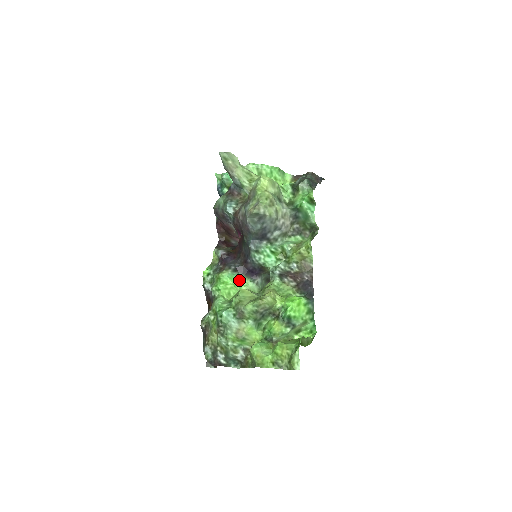
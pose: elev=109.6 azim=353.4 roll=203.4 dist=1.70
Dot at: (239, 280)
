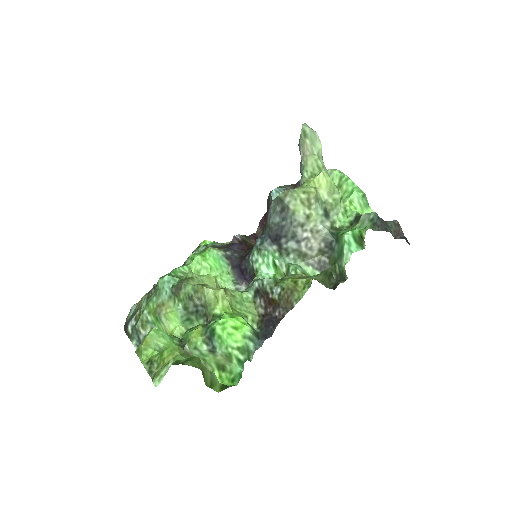
Dot at: (222, 269)
